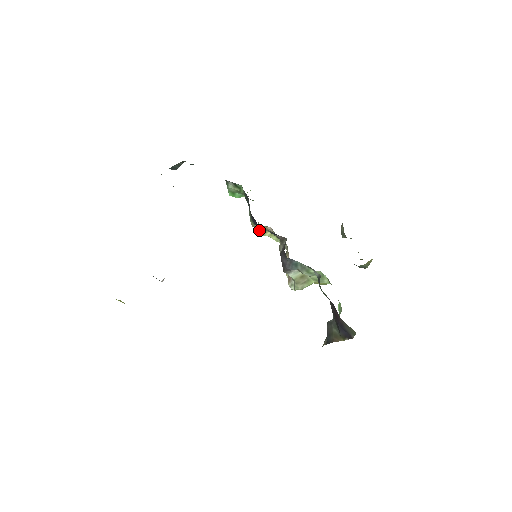
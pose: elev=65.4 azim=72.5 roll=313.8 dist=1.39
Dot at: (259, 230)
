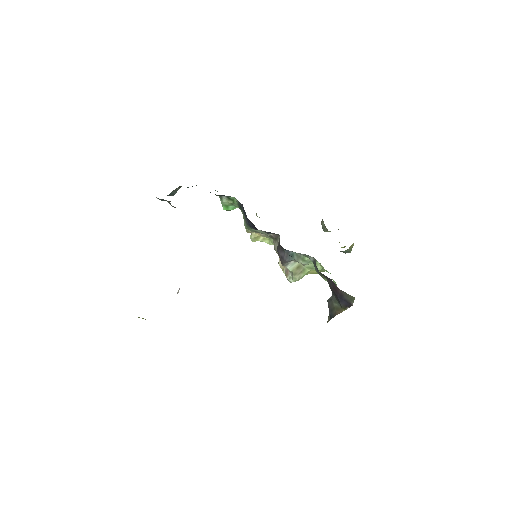
Dot at: (253, 236)
